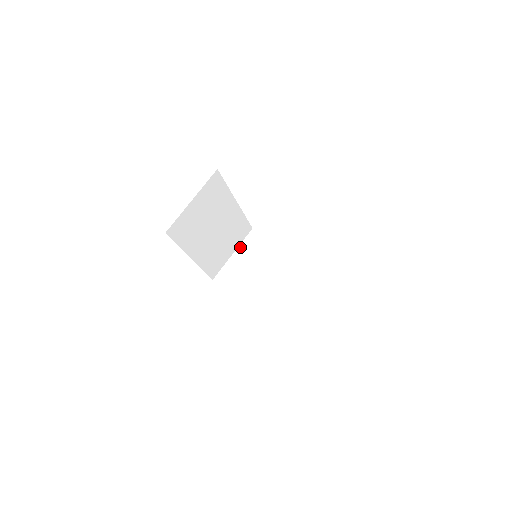
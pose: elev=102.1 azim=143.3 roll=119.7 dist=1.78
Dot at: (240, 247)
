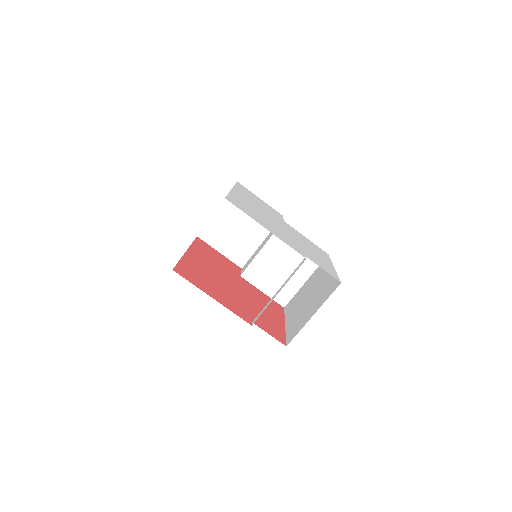
Dot at: (224, 202)
